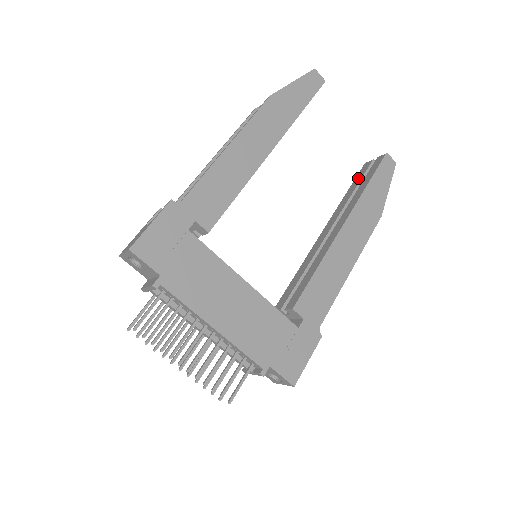
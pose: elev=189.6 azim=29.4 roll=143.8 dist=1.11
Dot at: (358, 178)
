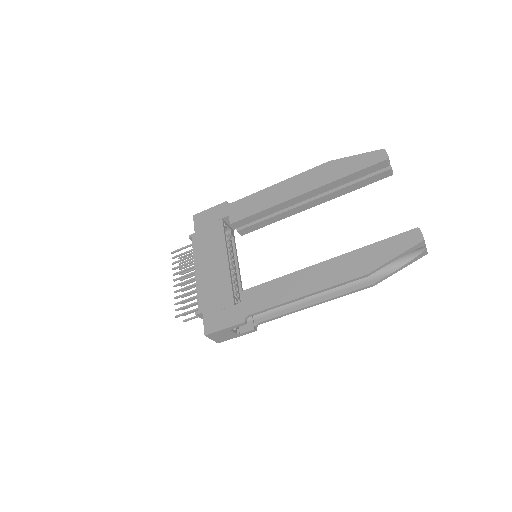
Dot at: occluded
